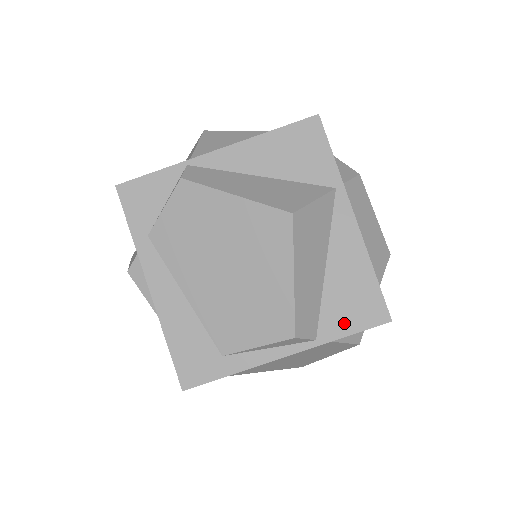
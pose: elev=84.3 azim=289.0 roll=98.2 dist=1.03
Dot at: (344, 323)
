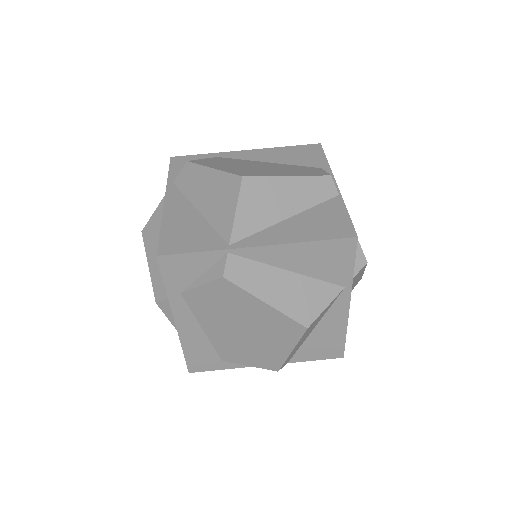
Dot at: (312, 355)
